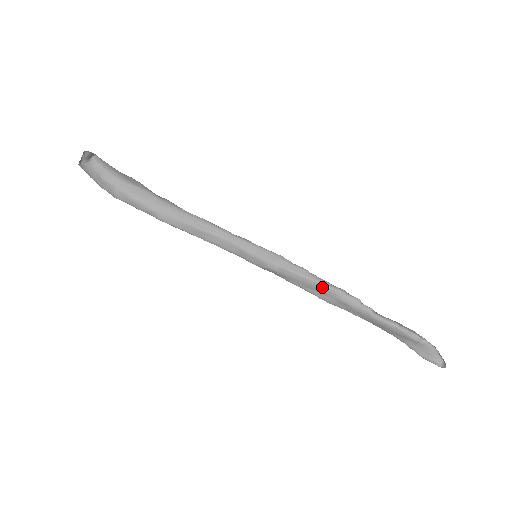
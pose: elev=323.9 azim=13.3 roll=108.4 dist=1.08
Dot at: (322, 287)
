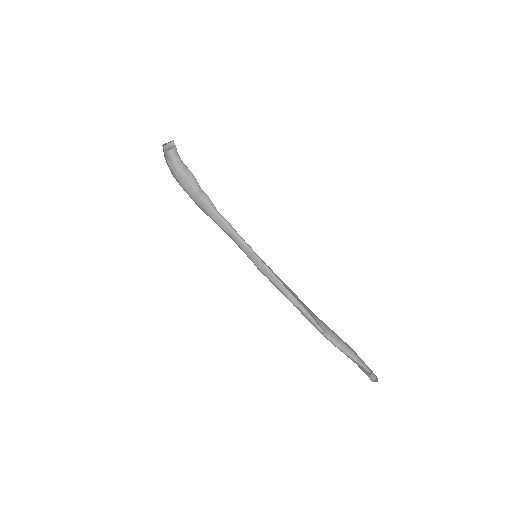
Dot at: (292, 303)
